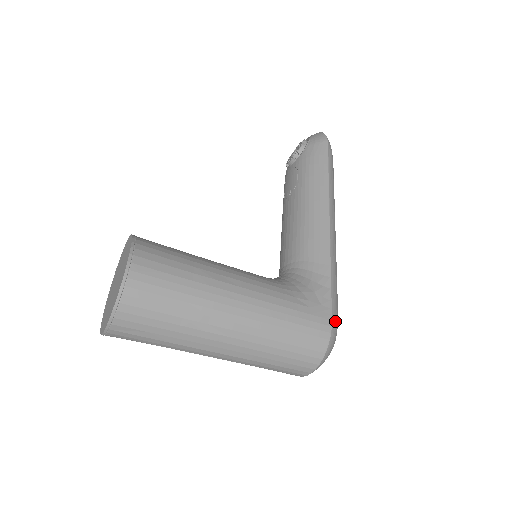
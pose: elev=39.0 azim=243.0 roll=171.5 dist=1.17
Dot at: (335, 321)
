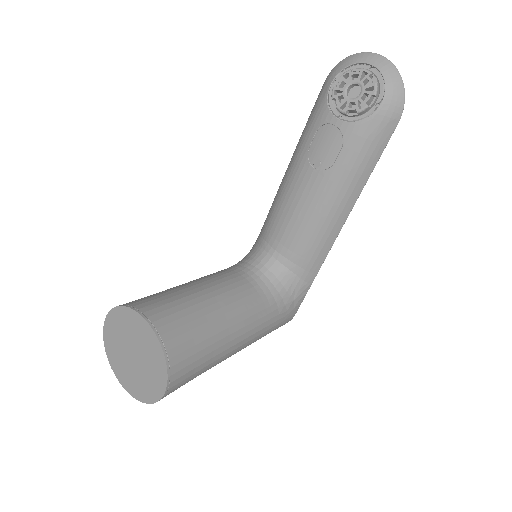
Dot at: occluded
